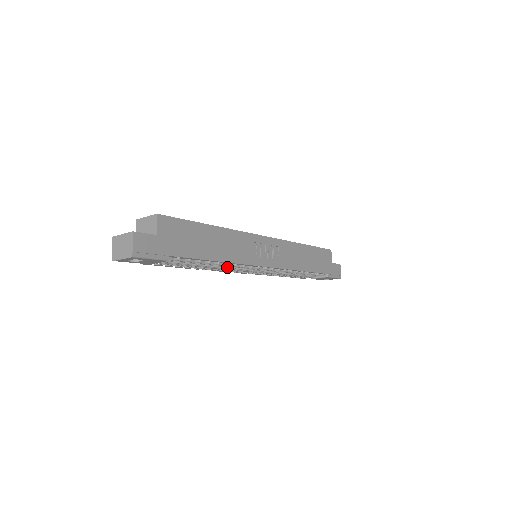
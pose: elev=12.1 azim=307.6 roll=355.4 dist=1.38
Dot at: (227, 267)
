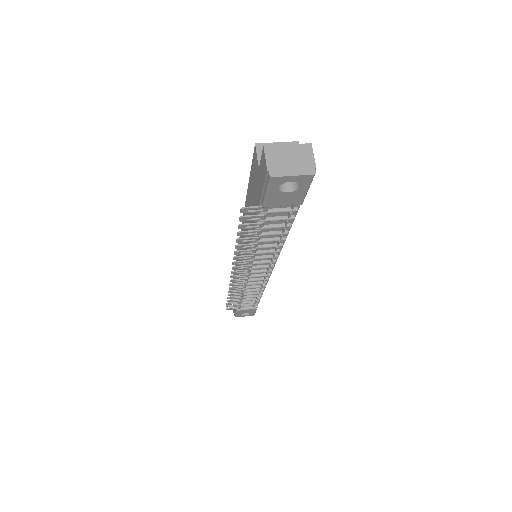
Dot at: (267, 252)
